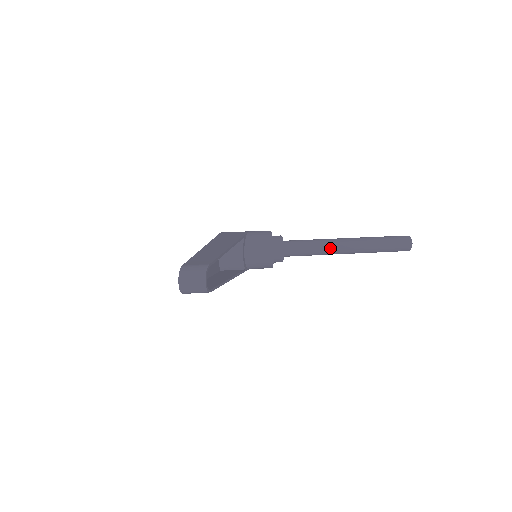
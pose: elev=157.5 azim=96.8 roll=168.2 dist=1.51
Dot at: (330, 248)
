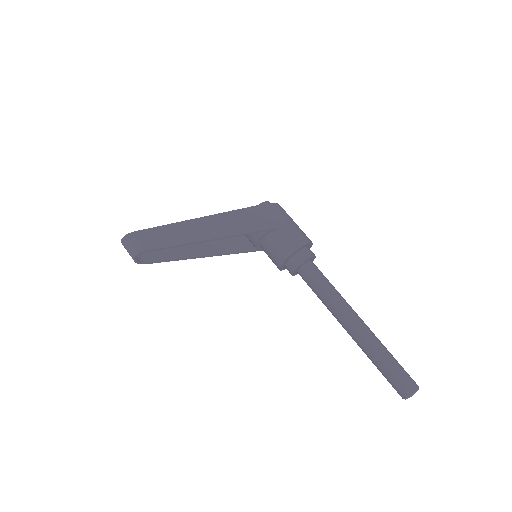
Dot at: (334, 313)
